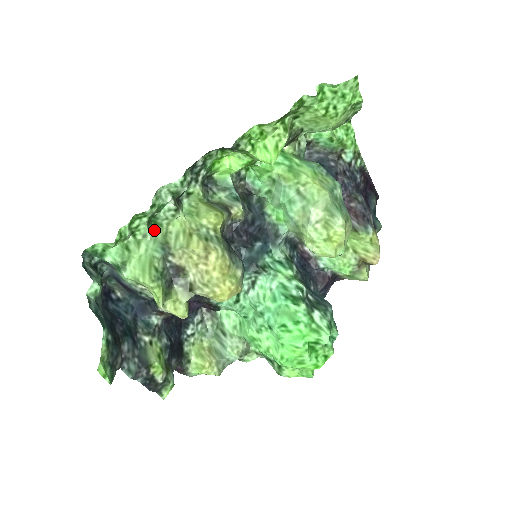
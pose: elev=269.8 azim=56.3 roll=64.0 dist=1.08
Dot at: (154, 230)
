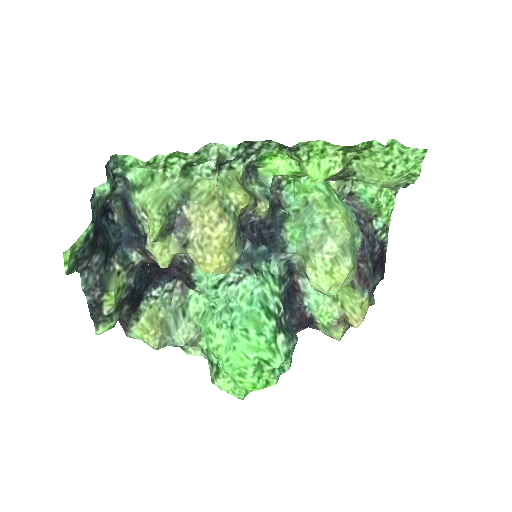
Dot at: (184, 178)
